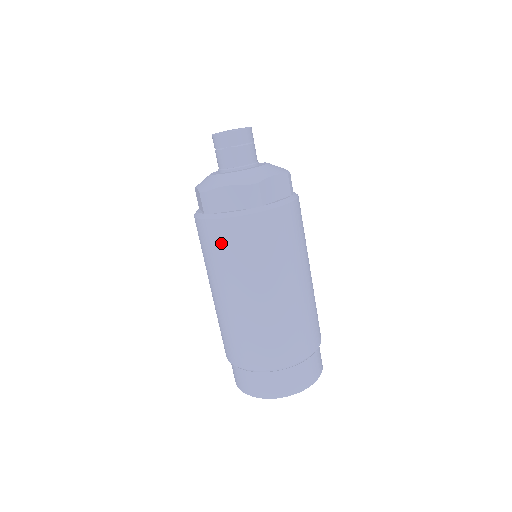
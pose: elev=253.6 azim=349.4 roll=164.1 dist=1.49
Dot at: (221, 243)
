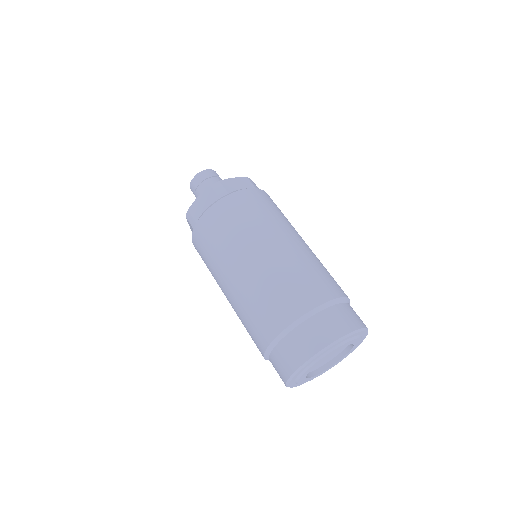
Dot at: (208, 235)
